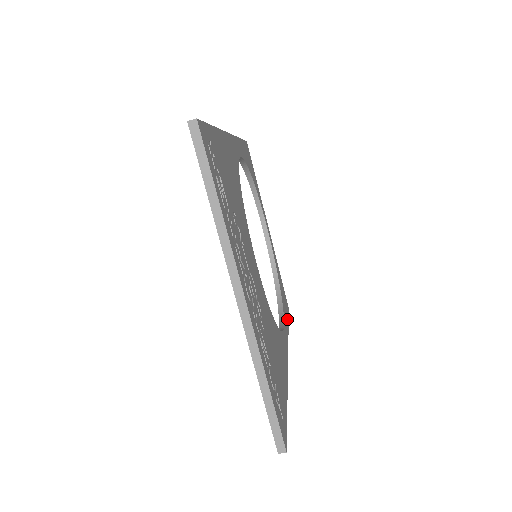
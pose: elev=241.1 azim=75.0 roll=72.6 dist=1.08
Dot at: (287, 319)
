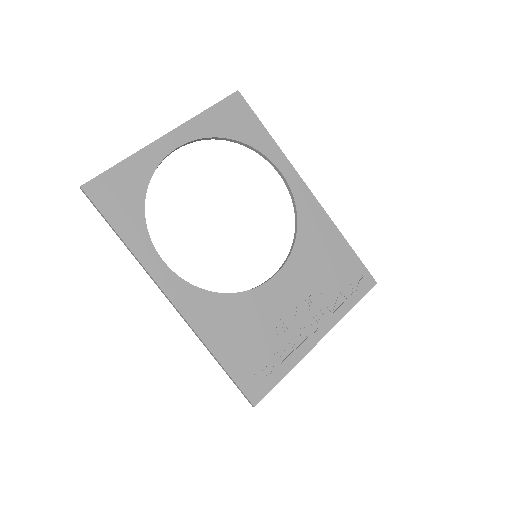
Dot at: (262, 131)
